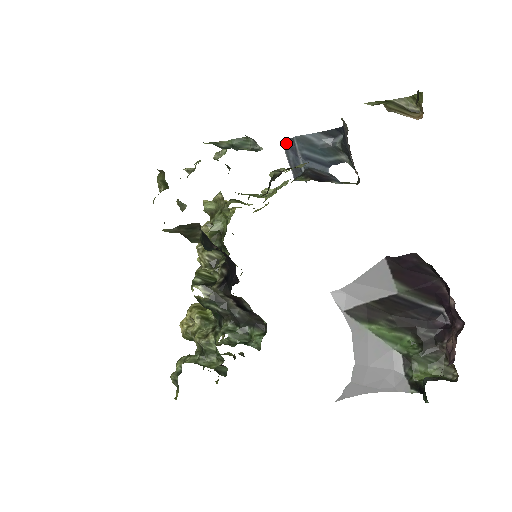
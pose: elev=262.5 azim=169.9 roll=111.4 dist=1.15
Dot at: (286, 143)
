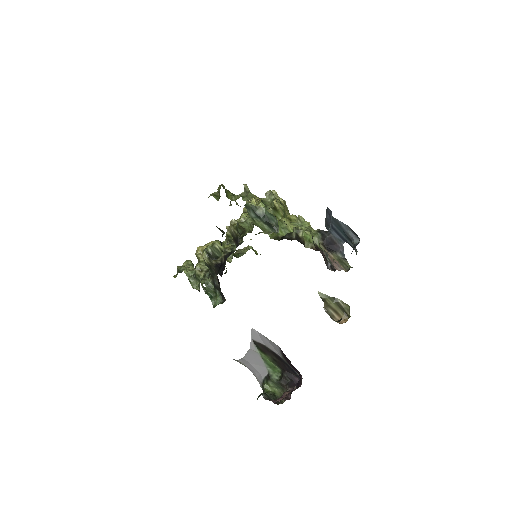
Dot at: (328, 209)
